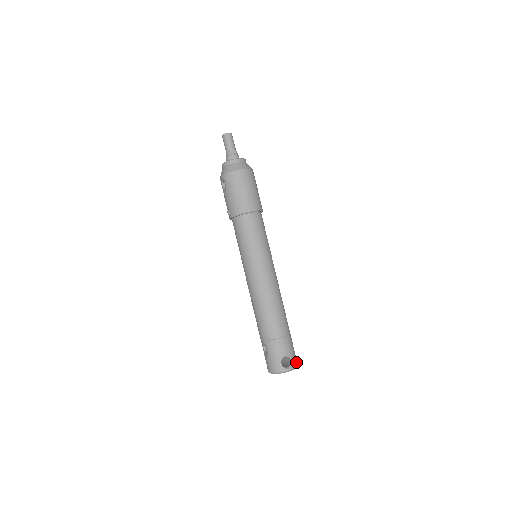
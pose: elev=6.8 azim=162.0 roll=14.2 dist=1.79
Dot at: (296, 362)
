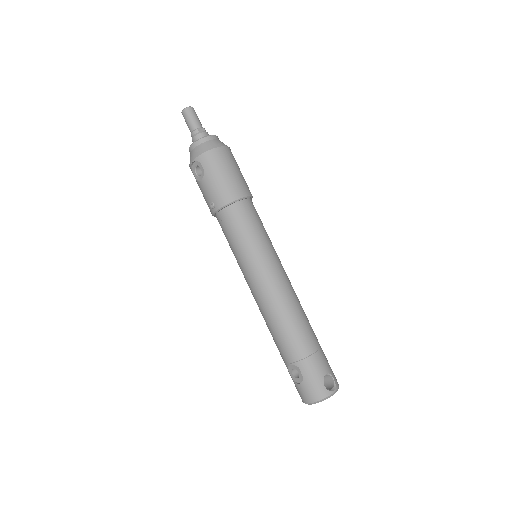
Dot at: (336, 380)
